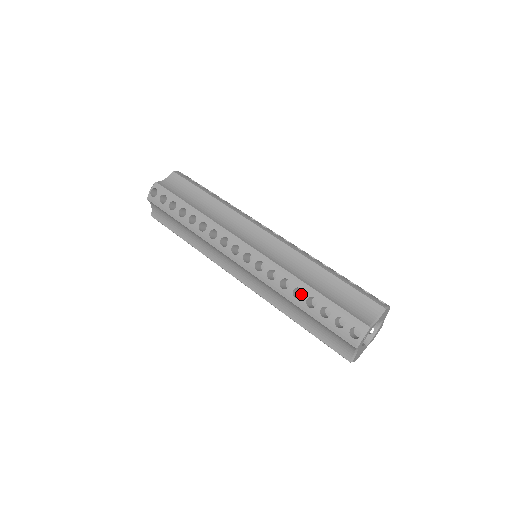
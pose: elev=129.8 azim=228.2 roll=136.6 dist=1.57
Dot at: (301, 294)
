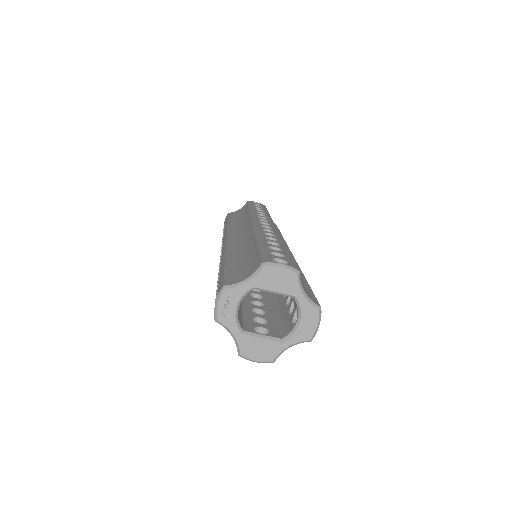
Dot at: occluded
